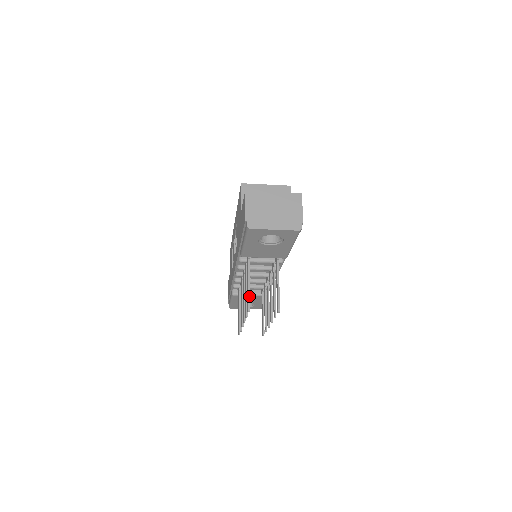
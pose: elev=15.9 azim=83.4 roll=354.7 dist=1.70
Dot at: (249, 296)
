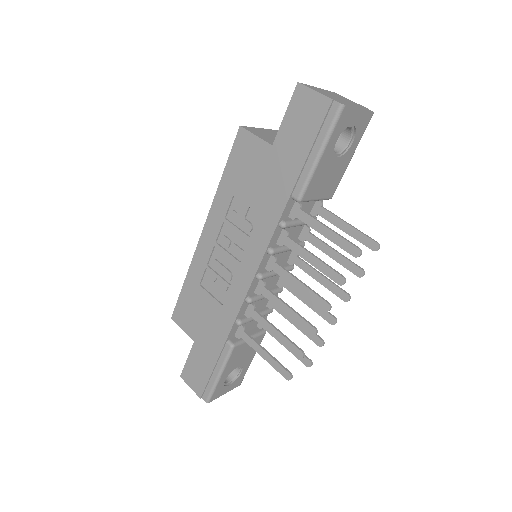
Dot at: (344, 238)
